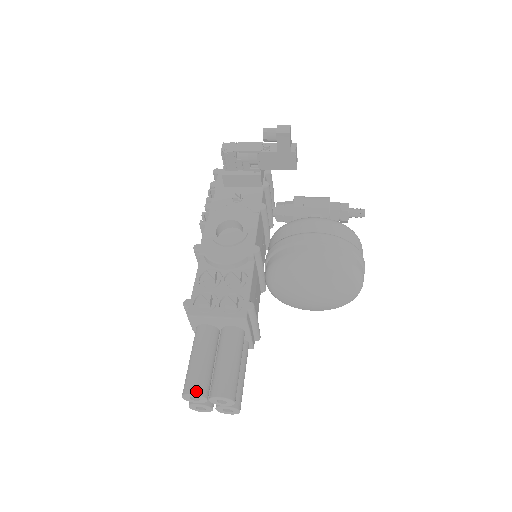
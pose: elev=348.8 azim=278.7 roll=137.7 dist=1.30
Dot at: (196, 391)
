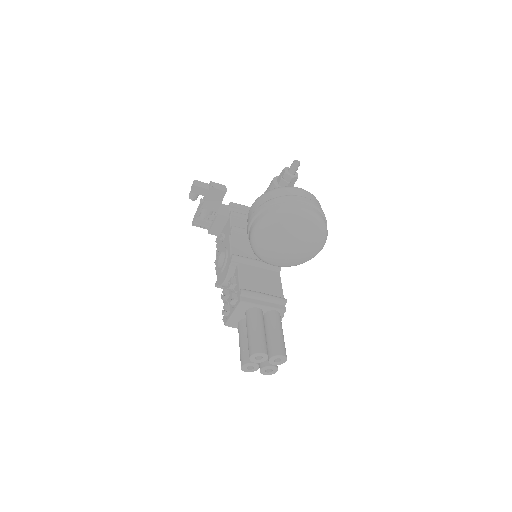
Dot at: (243, 363)
